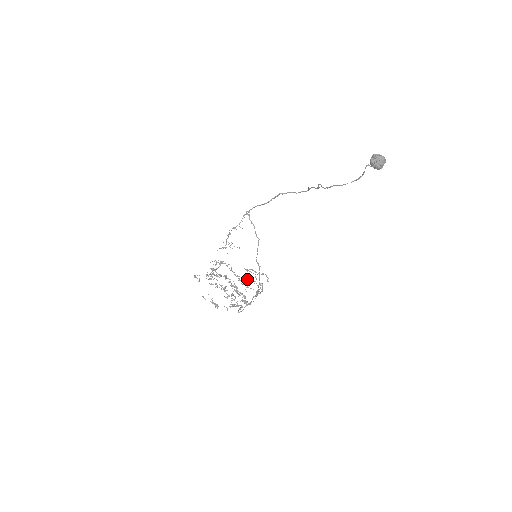
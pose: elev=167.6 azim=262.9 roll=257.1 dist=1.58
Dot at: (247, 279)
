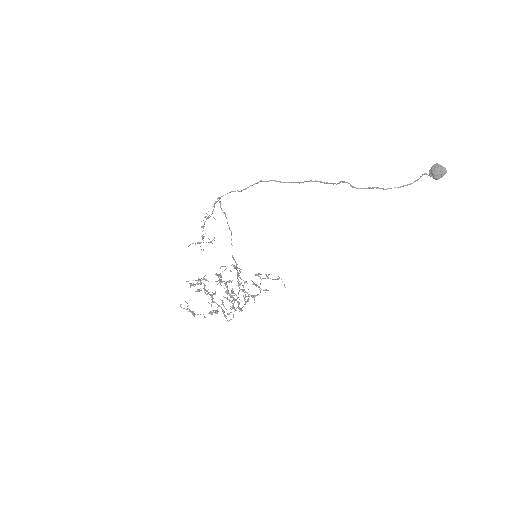
Dot at: (252, 284)
